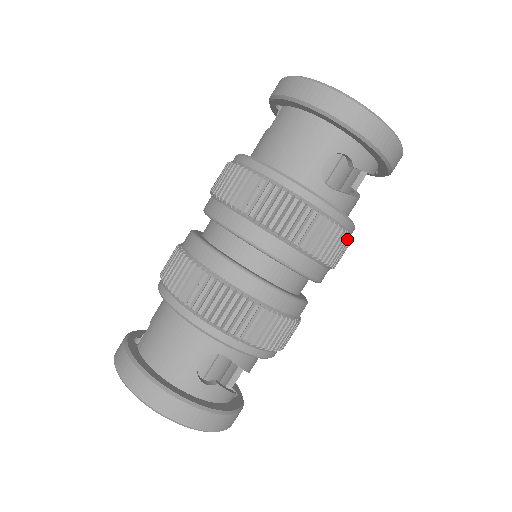
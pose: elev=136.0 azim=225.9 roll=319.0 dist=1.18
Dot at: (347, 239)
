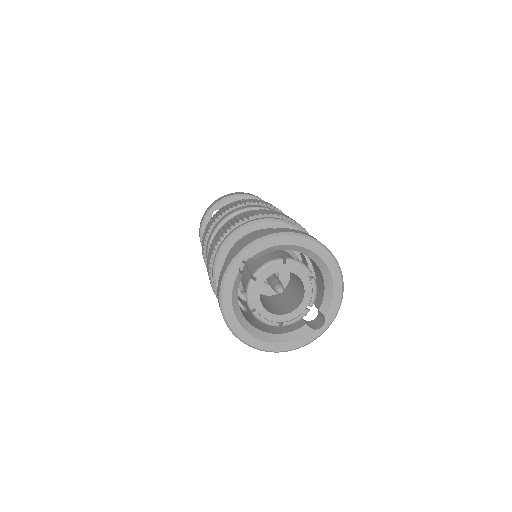
Dot at: occluded
